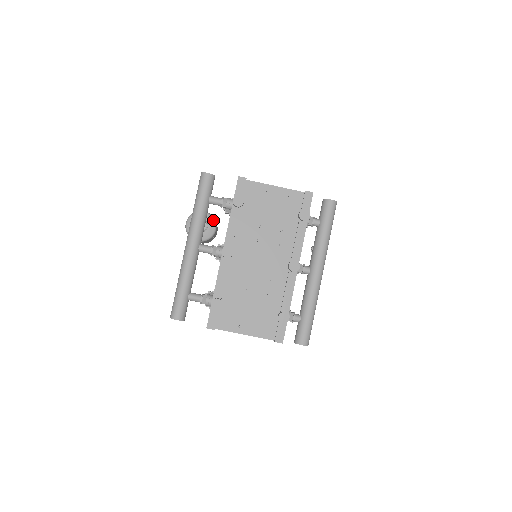
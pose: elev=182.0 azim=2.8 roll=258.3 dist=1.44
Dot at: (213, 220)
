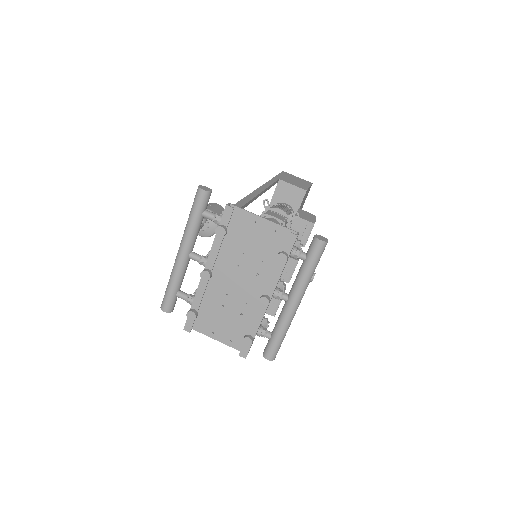
Dot at: occluded
